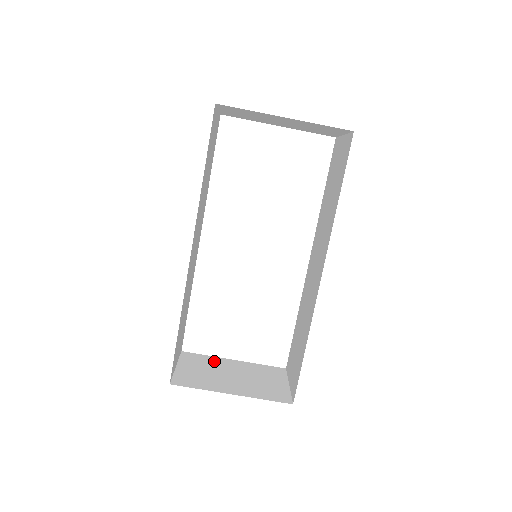
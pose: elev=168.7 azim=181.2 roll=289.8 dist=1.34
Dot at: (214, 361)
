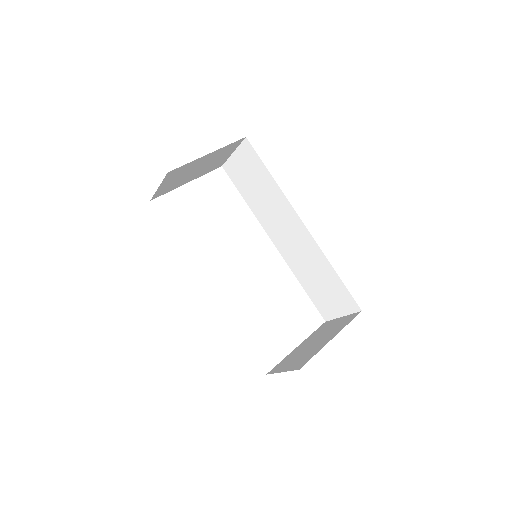
Dot at: (291, 355)
